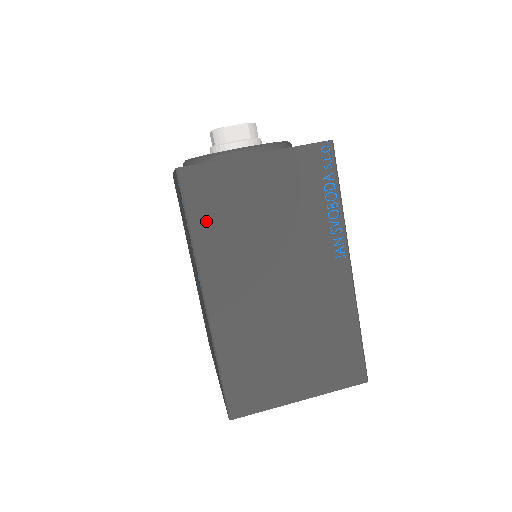
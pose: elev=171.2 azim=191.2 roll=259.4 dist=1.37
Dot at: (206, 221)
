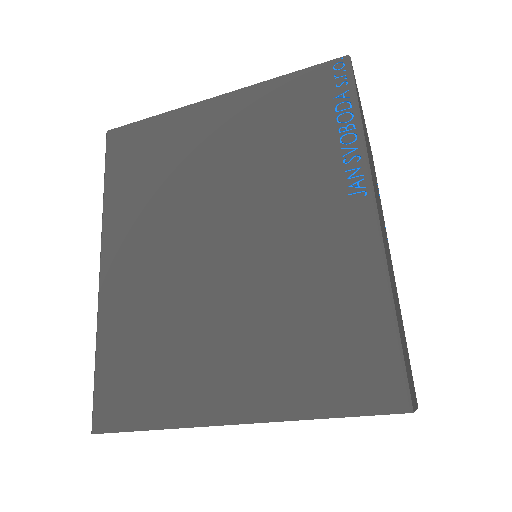
Dot at: (363, 126)
